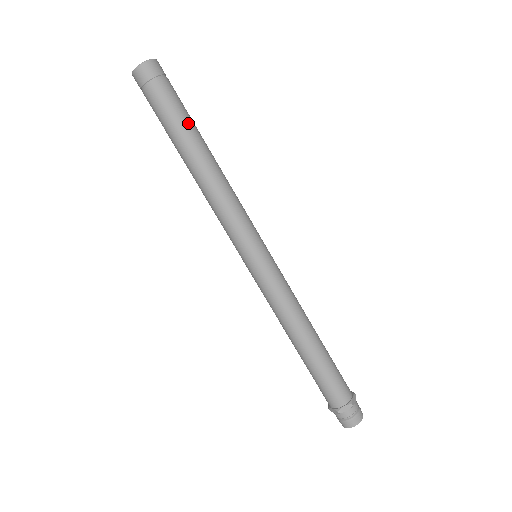
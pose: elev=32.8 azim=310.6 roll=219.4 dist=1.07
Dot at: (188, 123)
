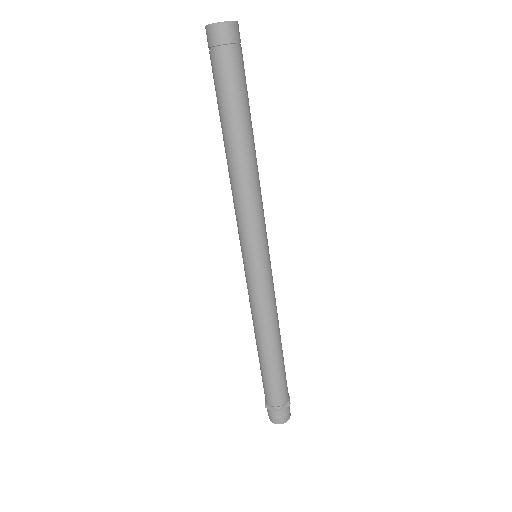
Dot at: occluded
